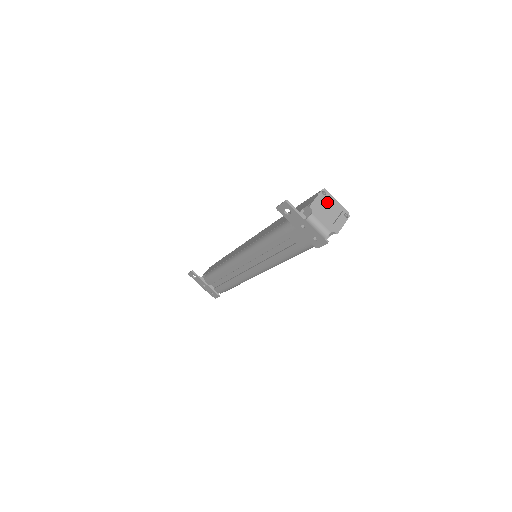
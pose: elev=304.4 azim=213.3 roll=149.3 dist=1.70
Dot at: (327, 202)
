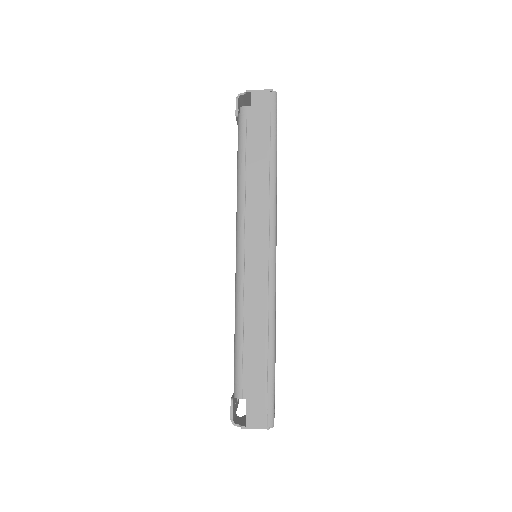
Dot at: occluded
